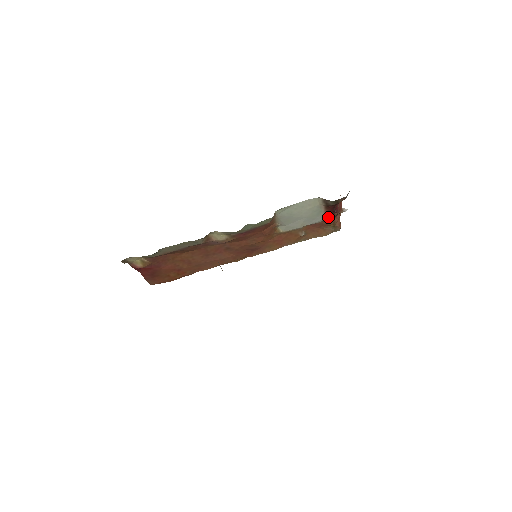
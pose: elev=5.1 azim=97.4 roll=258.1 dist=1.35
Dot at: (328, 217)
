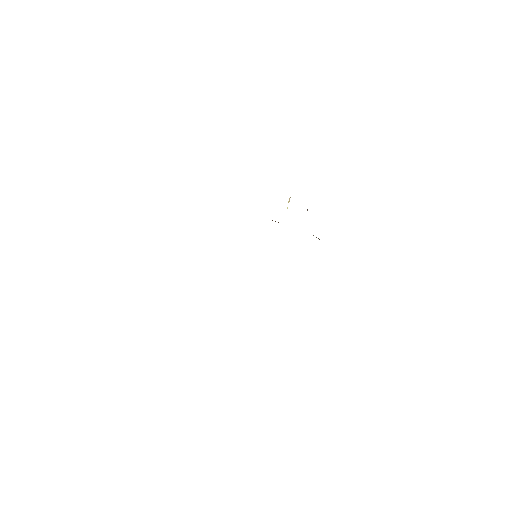
Dot at: occluded
